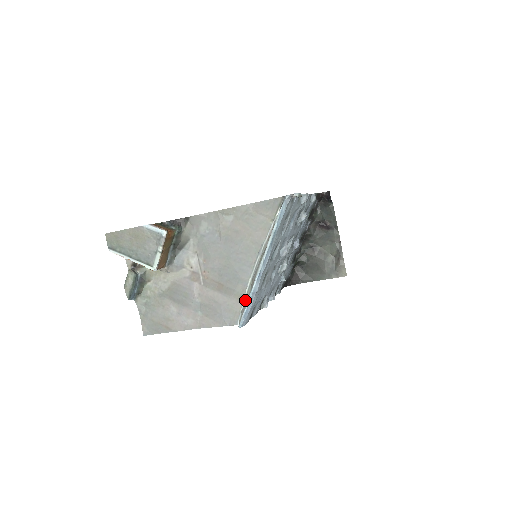
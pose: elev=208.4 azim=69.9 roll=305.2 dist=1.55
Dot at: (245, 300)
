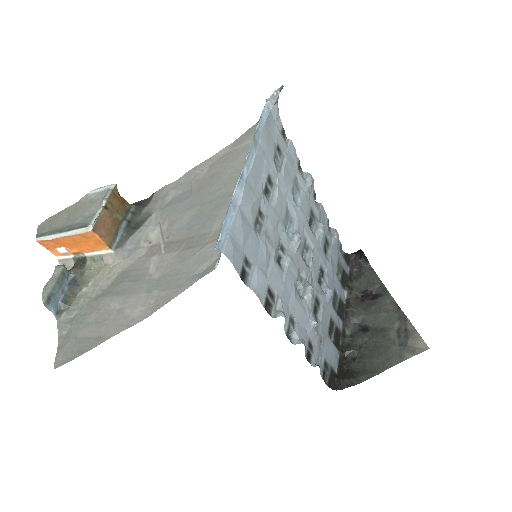
Dot at: occluded
